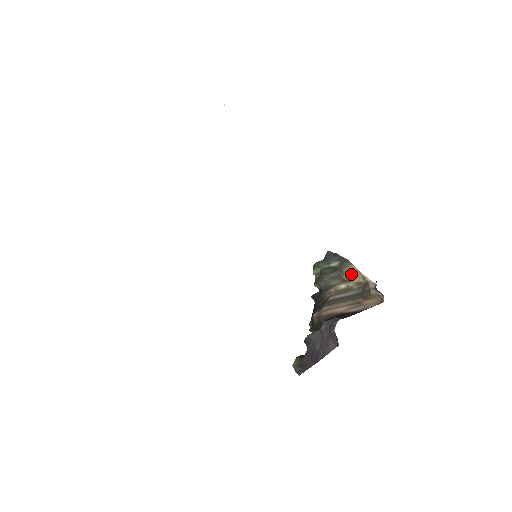
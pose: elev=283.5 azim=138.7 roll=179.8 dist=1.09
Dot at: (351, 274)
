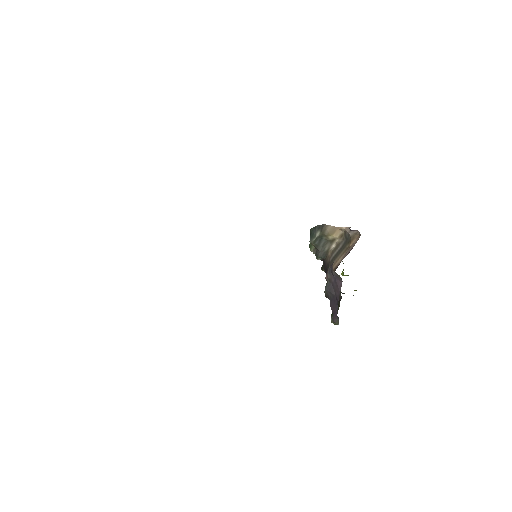
Dot at: (332, 233)
